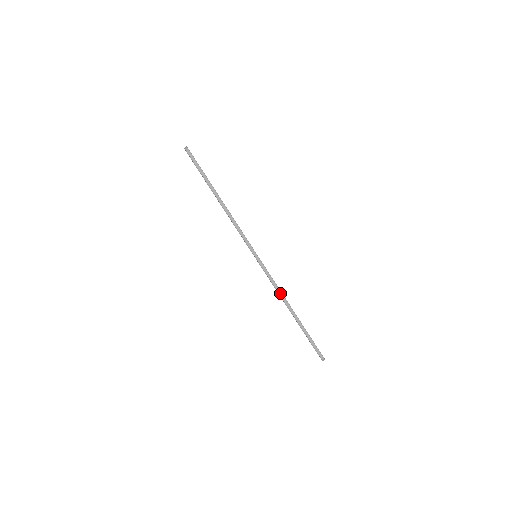
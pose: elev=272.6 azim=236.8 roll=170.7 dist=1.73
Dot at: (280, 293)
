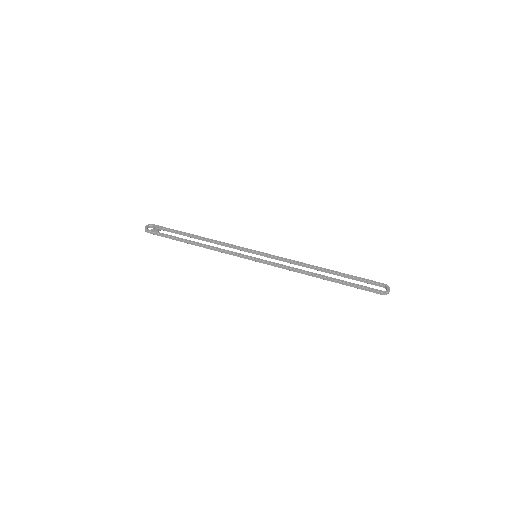
Dot at: (296, 271)
